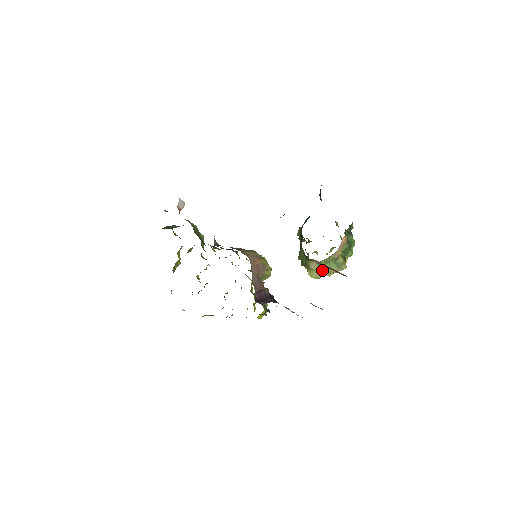
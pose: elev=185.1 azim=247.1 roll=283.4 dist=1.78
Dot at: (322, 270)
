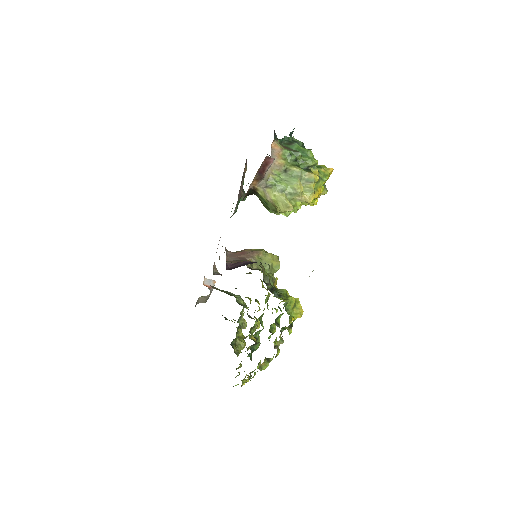
Dot at: (283, 194)
